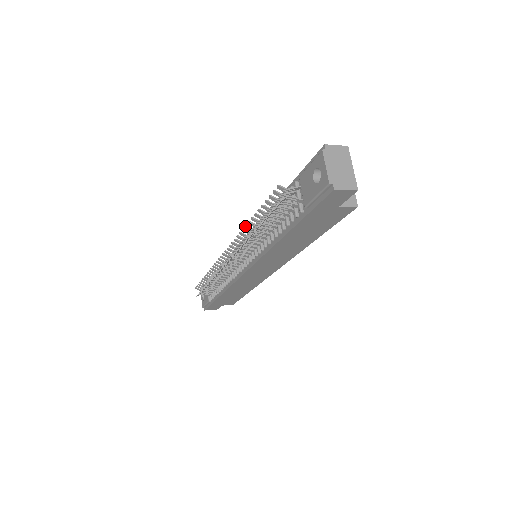
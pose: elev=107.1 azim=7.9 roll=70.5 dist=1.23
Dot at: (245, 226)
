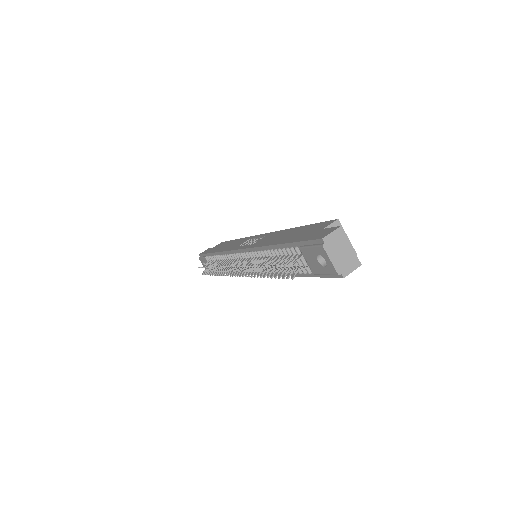
Dot at: occluded
